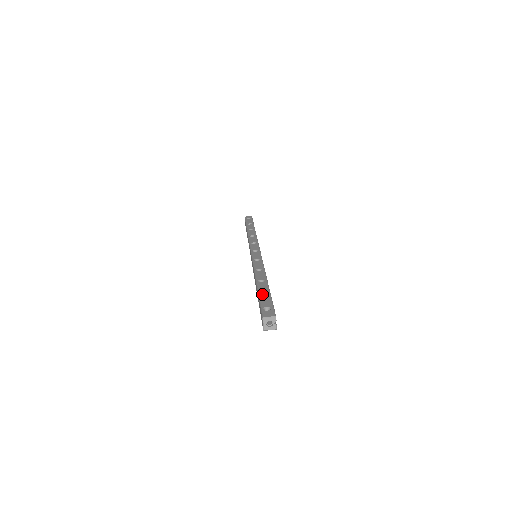
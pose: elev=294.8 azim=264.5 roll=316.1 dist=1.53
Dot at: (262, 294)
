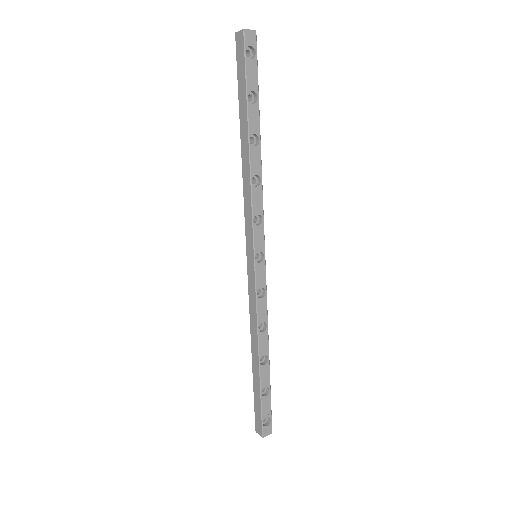
Dot at: occluded
